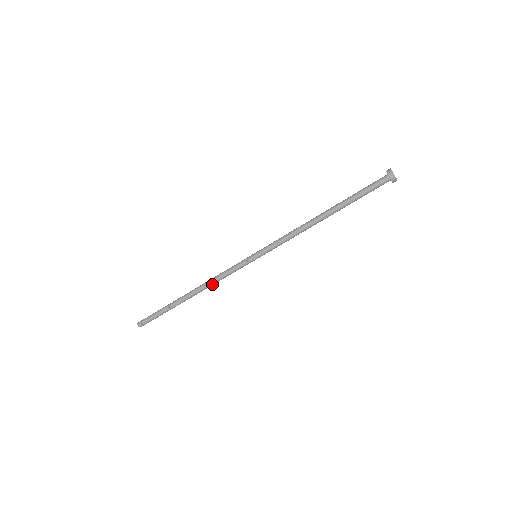
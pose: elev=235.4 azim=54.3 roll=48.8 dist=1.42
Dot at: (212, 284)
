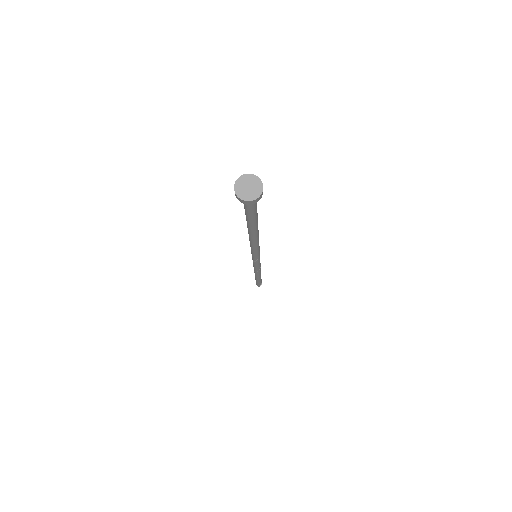
Dot at: (257, 271)
